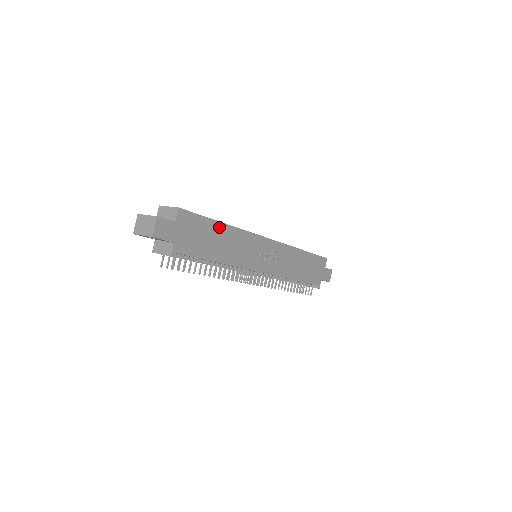
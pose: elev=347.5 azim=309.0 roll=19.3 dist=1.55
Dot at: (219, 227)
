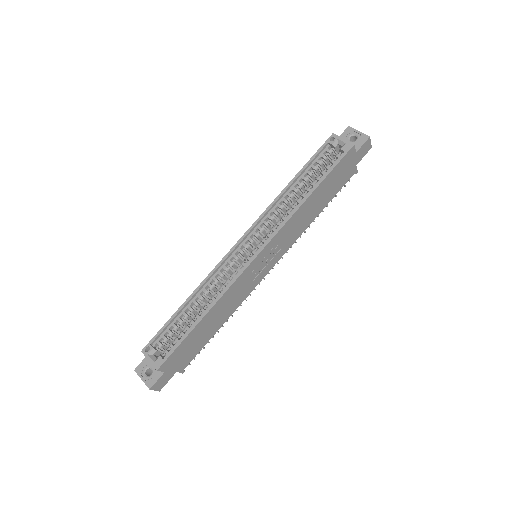
Dot at: (200, 325)
